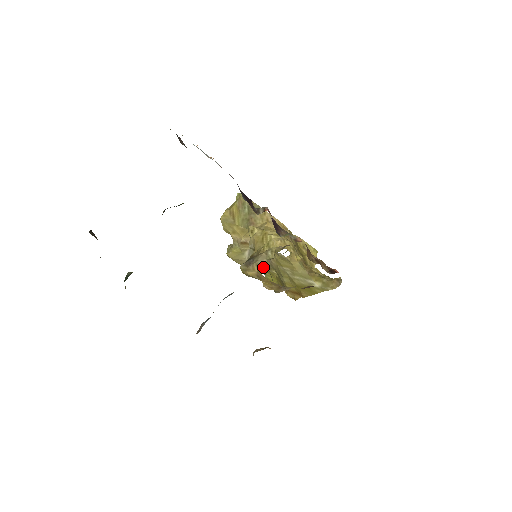
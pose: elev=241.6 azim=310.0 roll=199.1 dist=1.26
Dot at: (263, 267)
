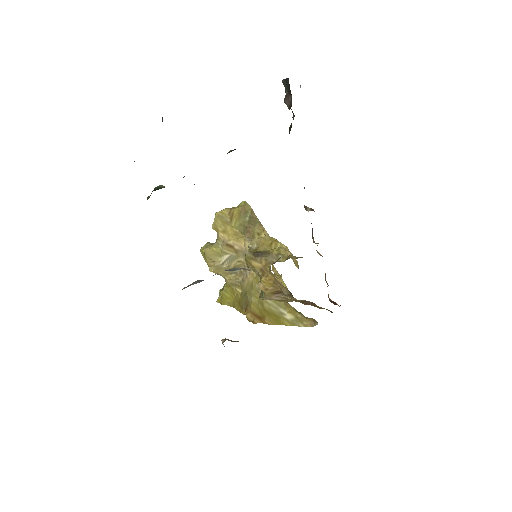
Dot at: (229, 280)
